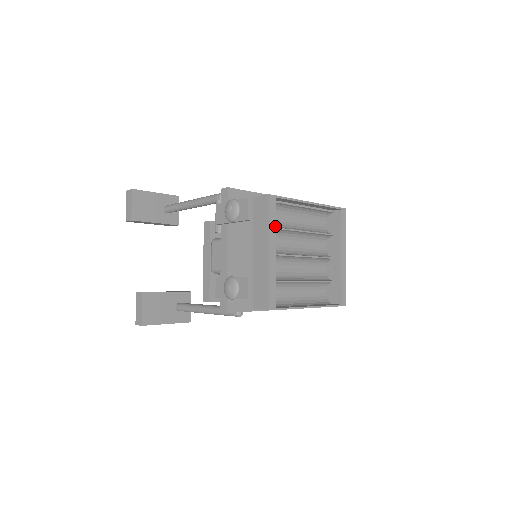
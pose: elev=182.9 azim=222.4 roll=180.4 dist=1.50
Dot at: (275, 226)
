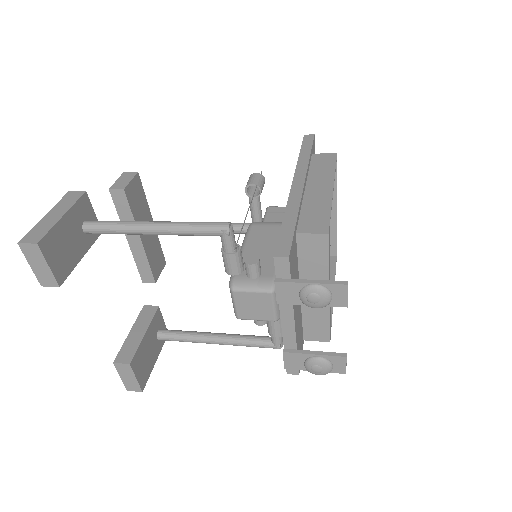
Dot at: (329, 260)
